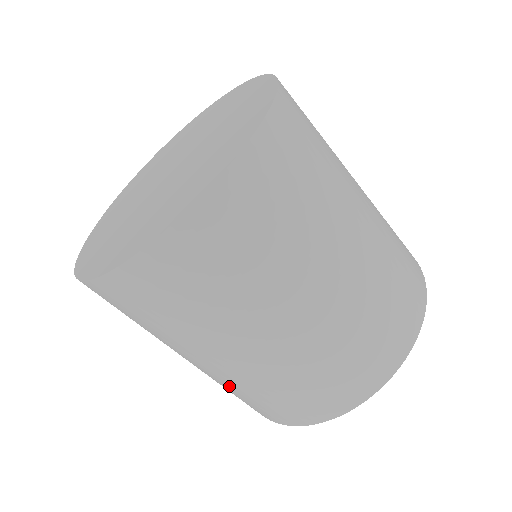
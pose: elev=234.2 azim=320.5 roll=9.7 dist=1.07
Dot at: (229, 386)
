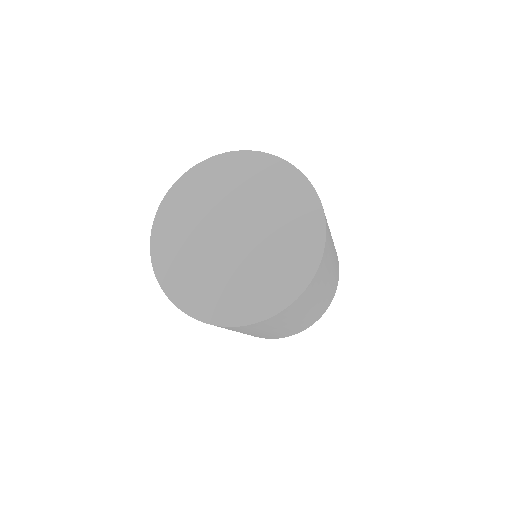
Dot at: occluded
